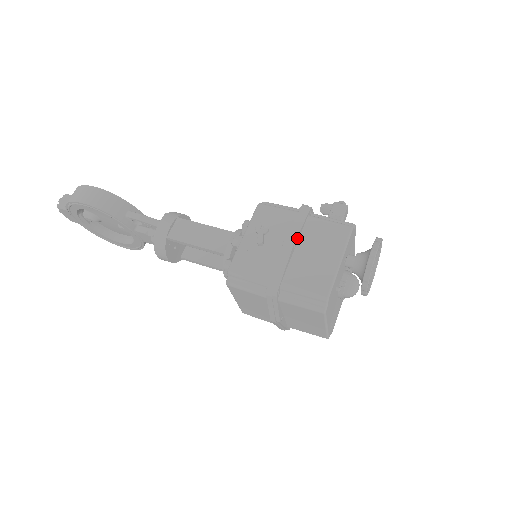
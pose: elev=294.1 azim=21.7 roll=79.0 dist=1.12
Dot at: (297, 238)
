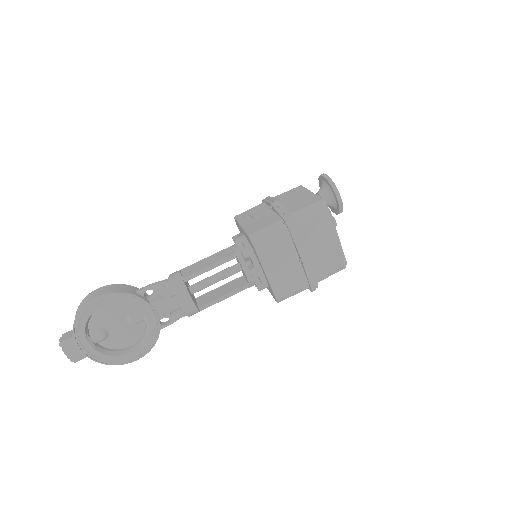
Dot at: occluded
